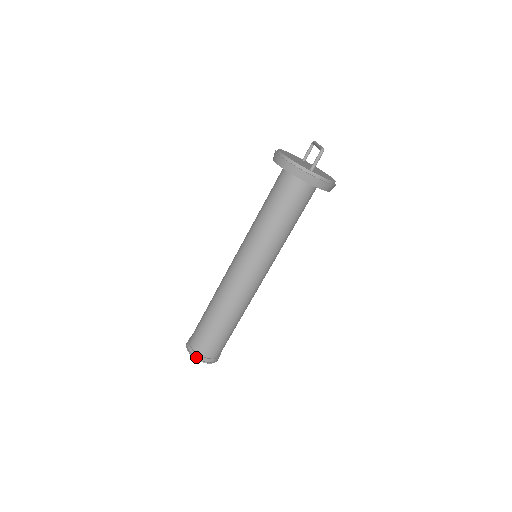
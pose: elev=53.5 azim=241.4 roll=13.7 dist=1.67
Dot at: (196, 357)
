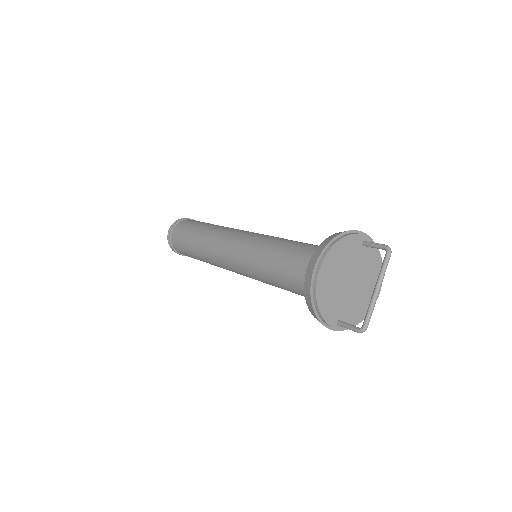
Dot at: (175, 250)
